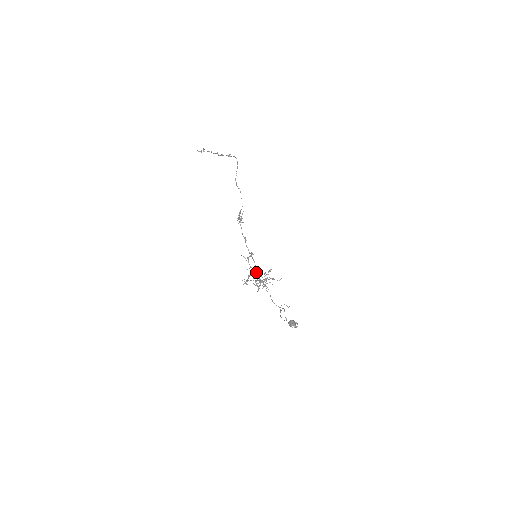
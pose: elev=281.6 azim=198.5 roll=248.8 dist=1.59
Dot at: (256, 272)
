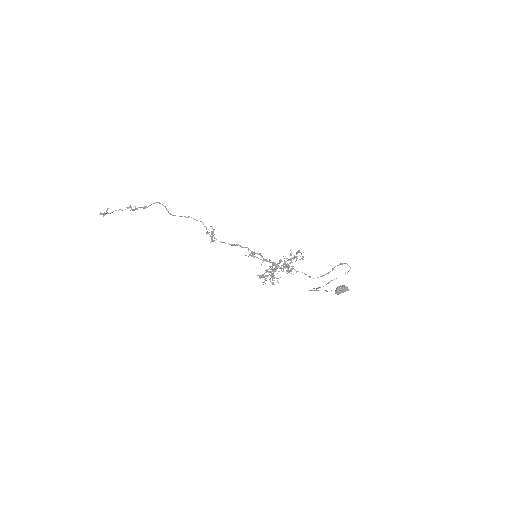
Dot at: (273, 262)
